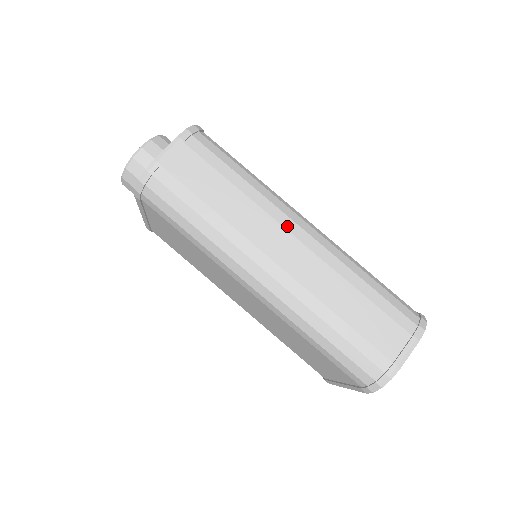
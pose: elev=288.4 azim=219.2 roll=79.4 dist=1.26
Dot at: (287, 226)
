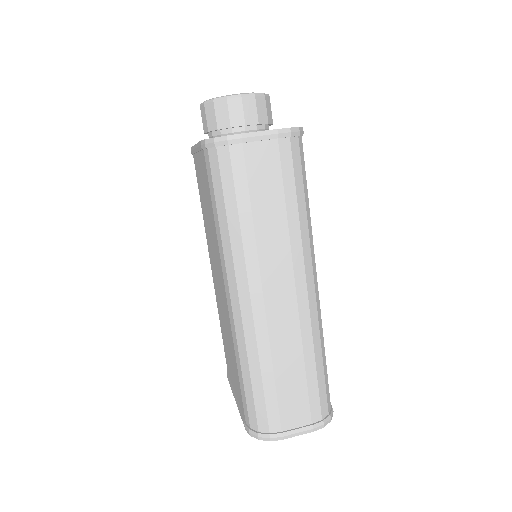
Dot at: (297, 276)
